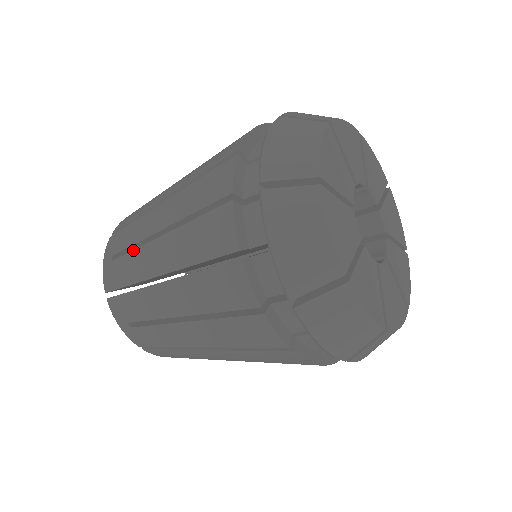
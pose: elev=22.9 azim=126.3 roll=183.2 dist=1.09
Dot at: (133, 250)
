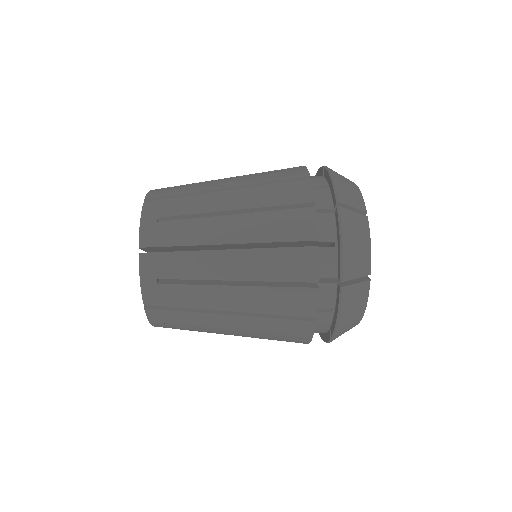
Dot at: (198, 329)
